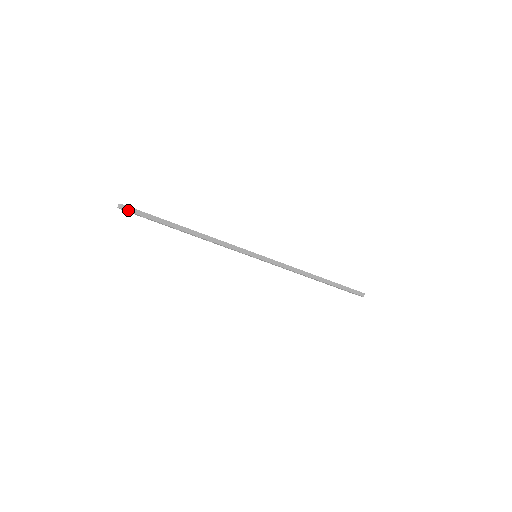
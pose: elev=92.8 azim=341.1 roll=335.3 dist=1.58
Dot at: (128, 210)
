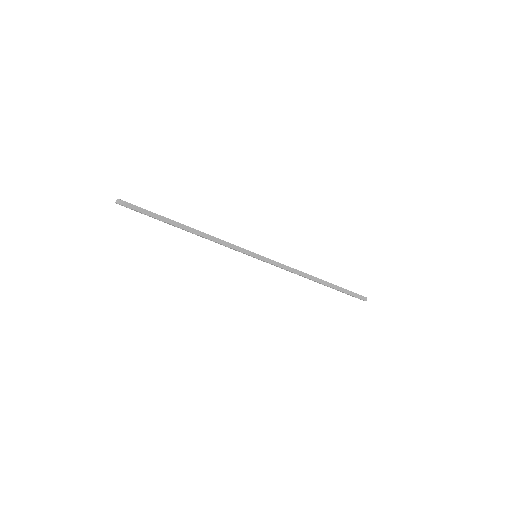
Dot at: (126, 205)
